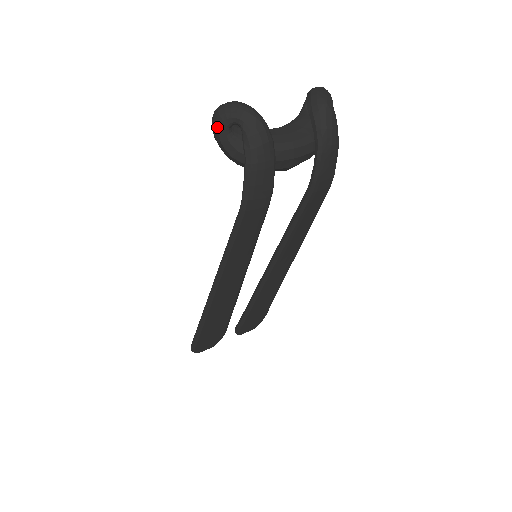
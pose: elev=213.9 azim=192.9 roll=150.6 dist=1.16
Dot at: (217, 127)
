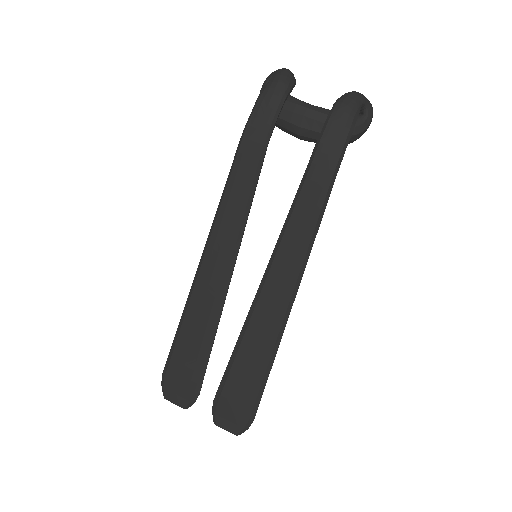
Dot at: (264, 83)
